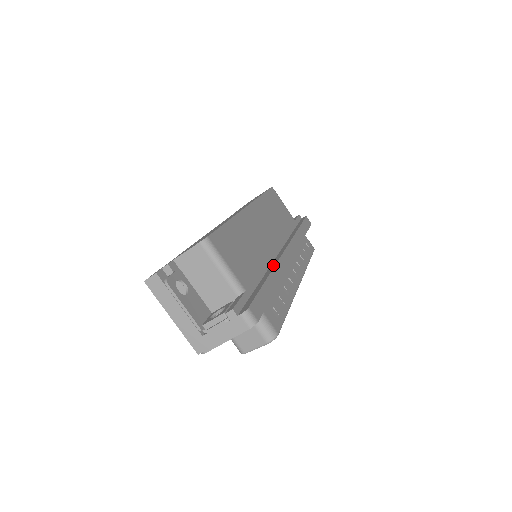
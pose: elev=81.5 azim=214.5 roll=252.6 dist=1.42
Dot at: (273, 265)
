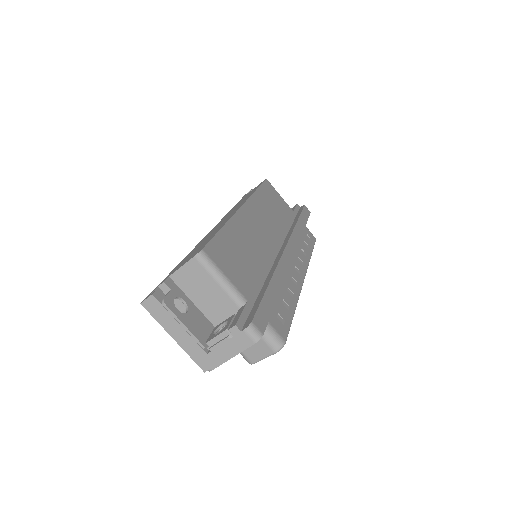
Dot at: (274, 267)
